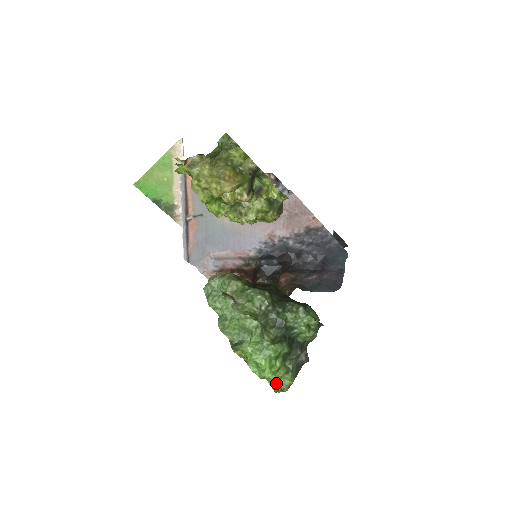
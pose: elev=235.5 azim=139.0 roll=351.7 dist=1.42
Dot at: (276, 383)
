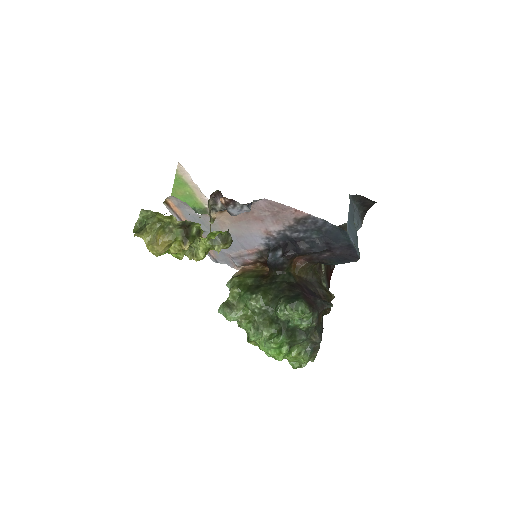
Dot at: (294, 361)
